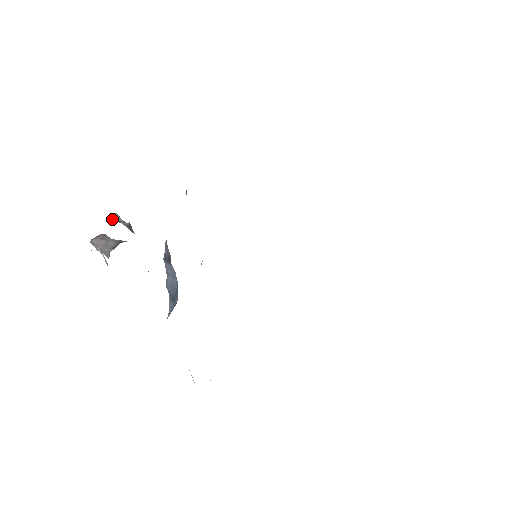
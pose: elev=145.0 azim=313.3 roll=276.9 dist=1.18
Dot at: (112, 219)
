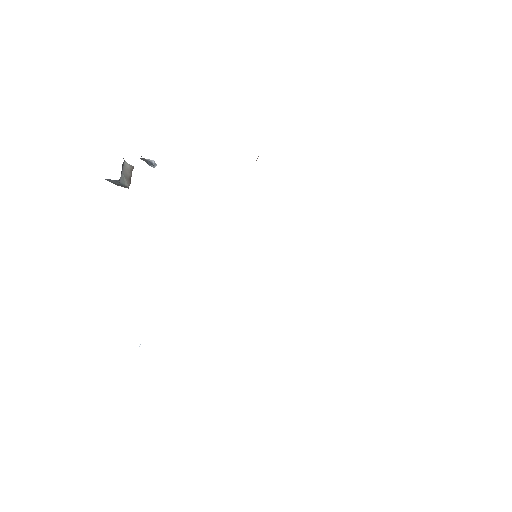
Dot at: (151, 166)
